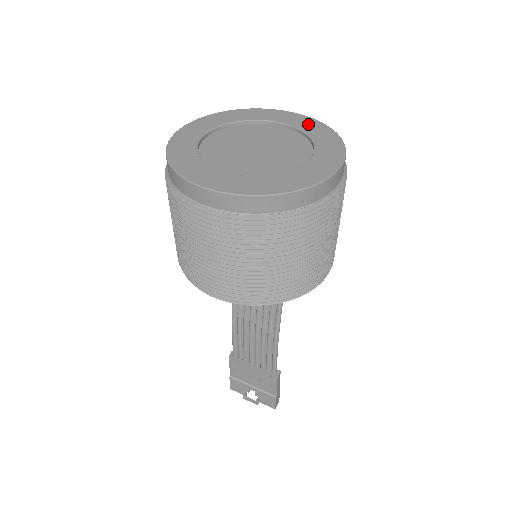
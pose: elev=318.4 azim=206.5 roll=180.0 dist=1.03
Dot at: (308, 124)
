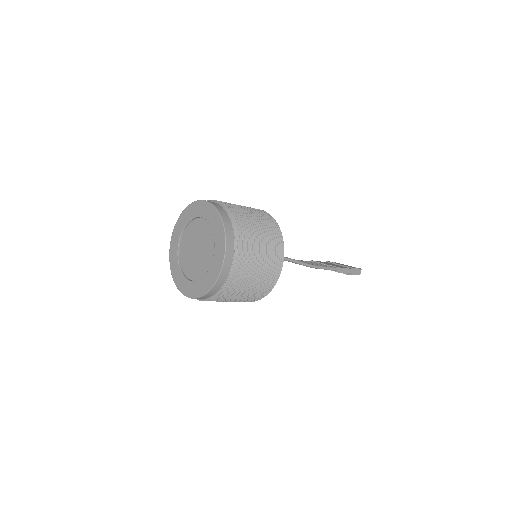
Dot at: (210, 214)
